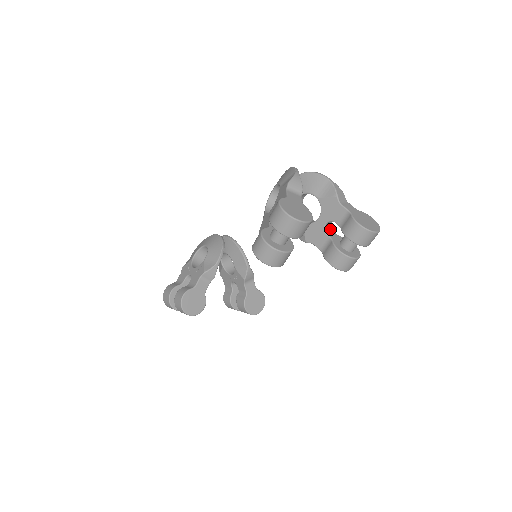
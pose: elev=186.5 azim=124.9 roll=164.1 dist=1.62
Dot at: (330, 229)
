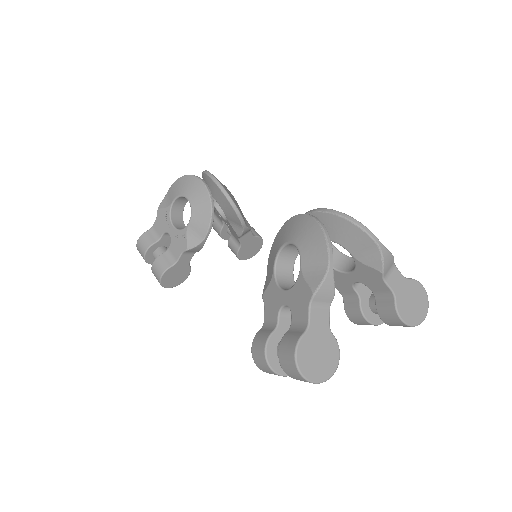
Dot at: occluded
